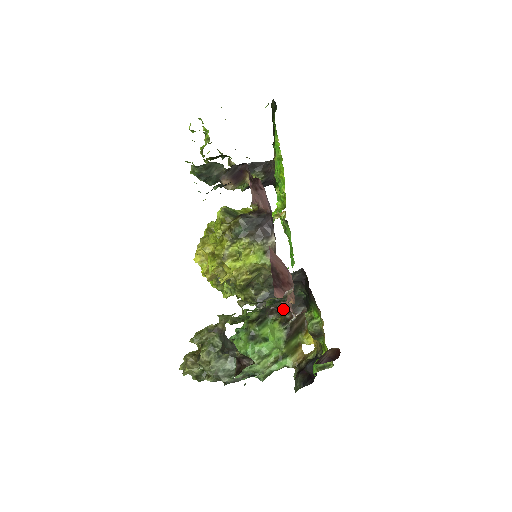
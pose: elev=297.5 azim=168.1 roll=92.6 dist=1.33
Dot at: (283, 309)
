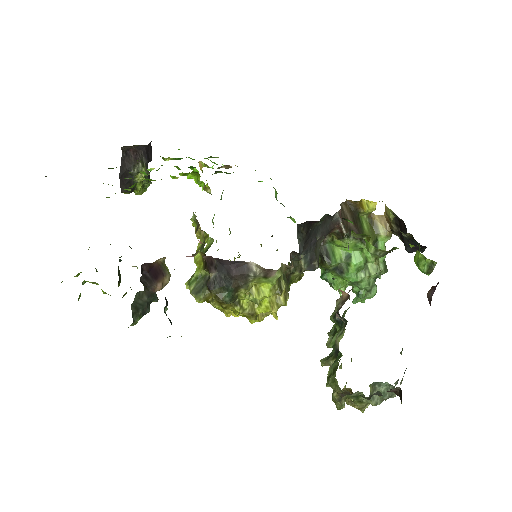
Dot at: occluded
